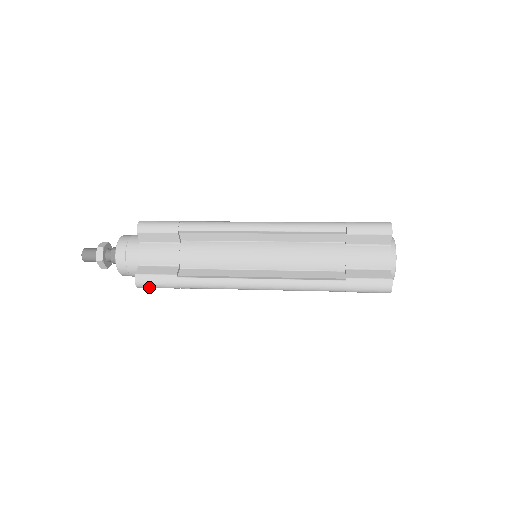
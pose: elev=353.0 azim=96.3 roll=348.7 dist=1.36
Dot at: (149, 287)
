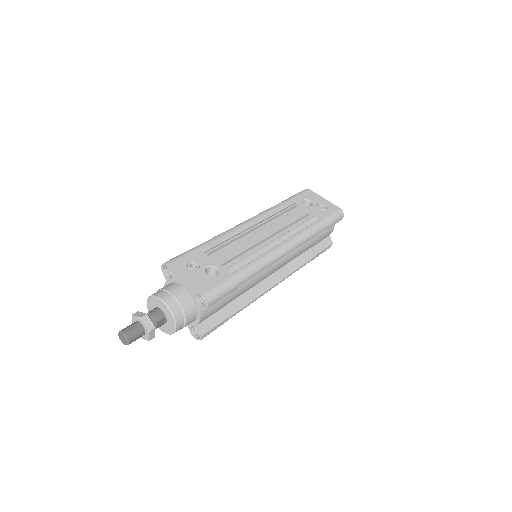
Dot at: occluded
